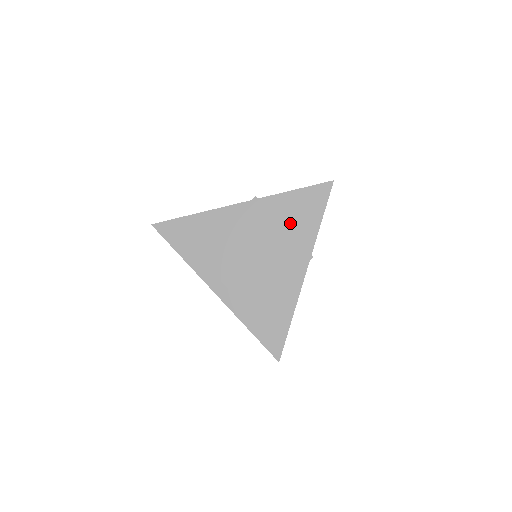
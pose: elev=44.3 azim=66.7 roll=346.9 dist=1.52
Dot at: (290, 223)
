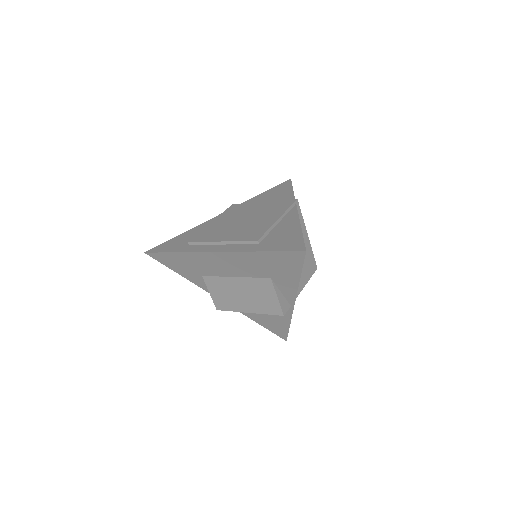
Dot at: occluded
